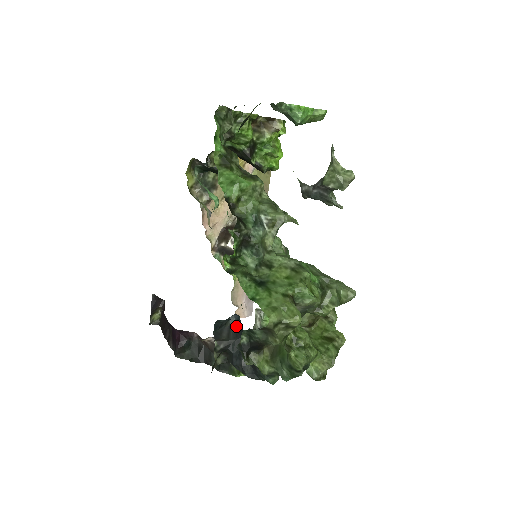
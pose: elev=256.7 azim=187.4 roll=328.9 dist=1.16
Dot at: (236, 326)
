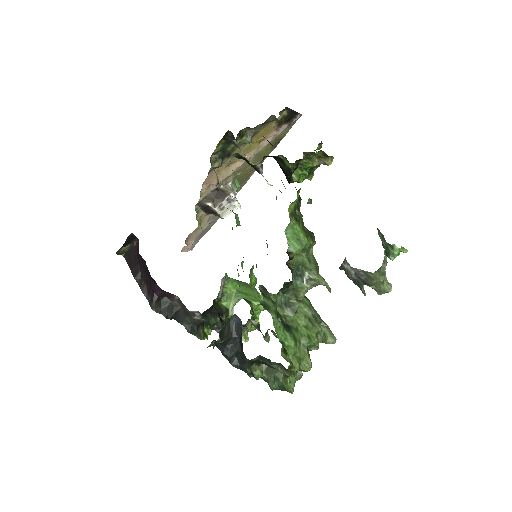
Dot at: (235, 325)
